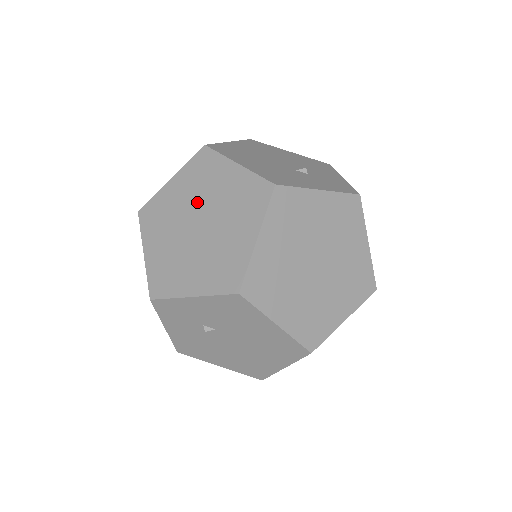
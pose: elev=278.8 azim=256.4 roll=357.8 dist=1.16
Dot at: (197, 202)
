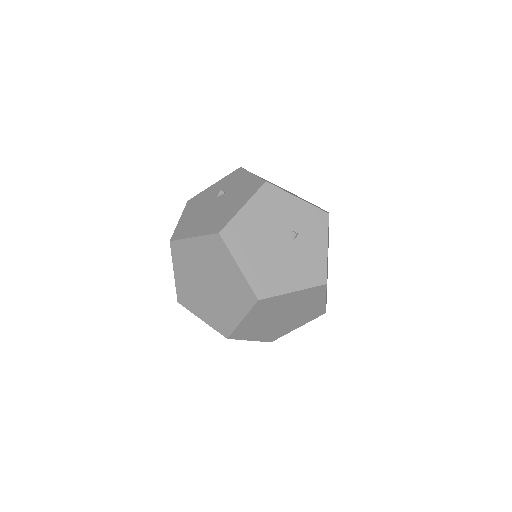
Dot at: (274, 314)
